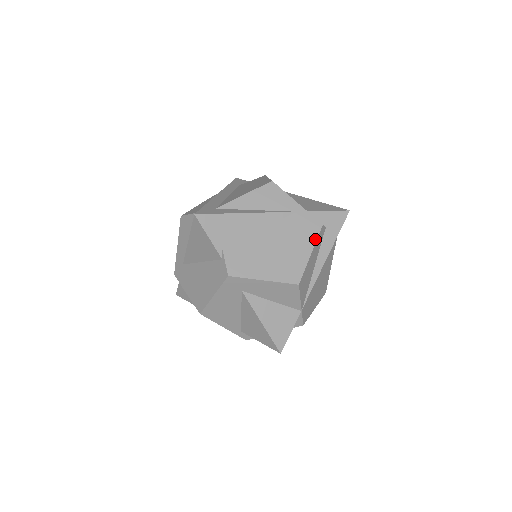
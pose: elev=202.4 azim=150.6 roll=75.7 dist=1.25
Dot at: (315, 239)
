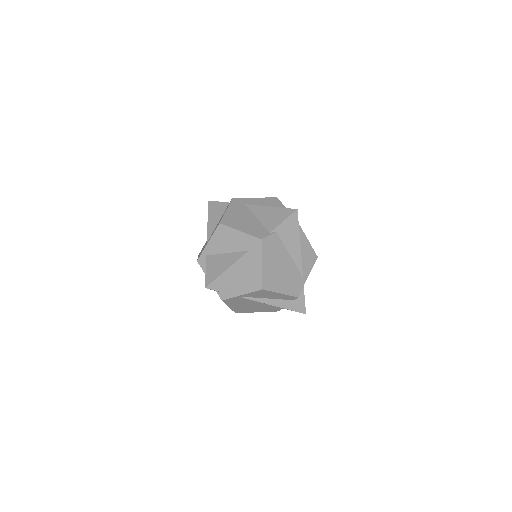
Dot at: (290, 294)
